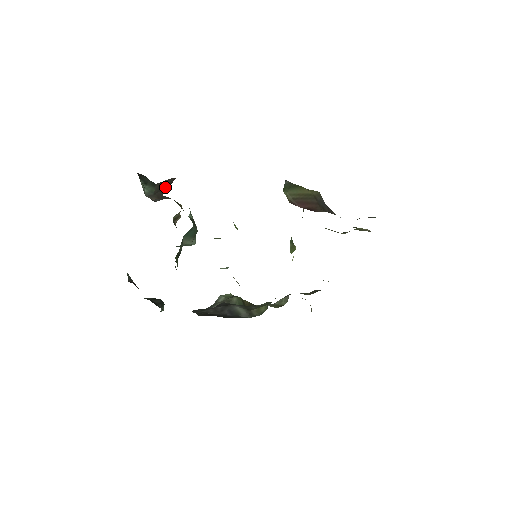
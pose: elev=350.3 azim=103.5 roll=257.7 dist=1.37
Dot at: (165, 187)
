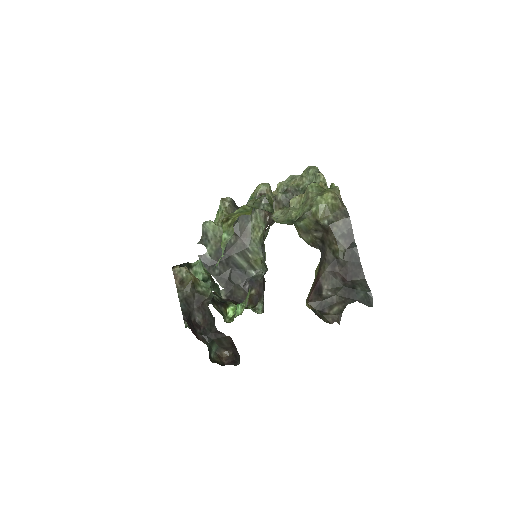
Dot at: (227, 345)
